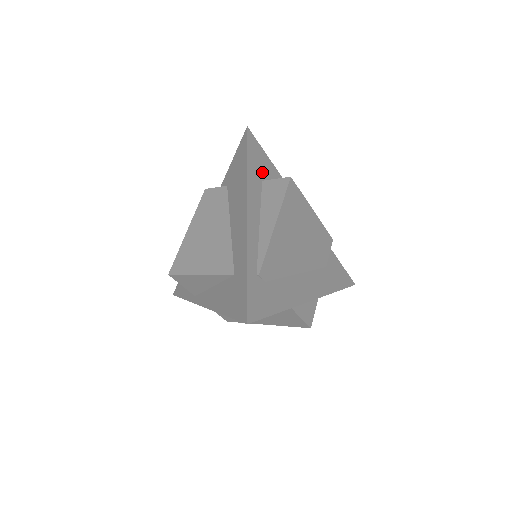
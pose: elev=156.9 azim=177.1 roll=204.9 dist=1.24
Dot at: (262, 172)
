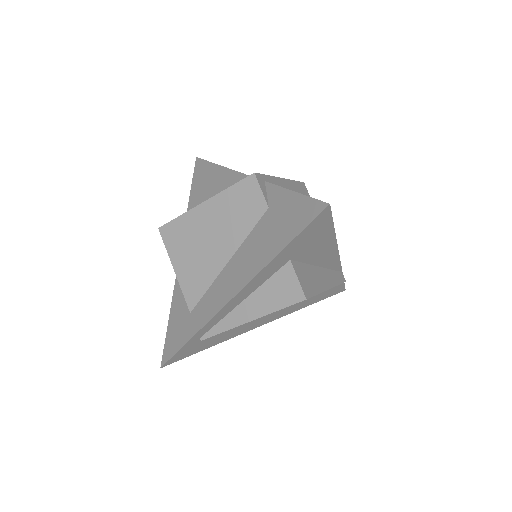
Dot at: (301, 250)
